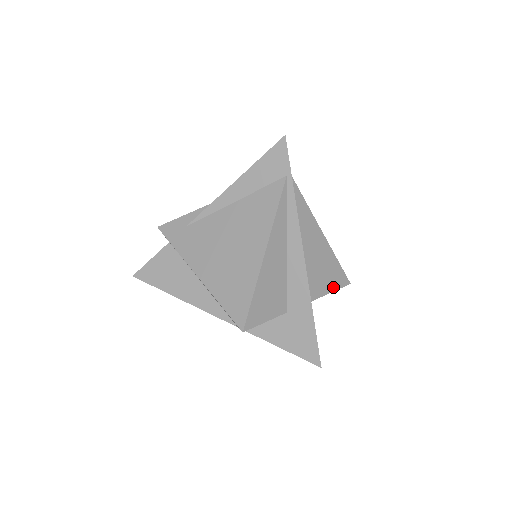
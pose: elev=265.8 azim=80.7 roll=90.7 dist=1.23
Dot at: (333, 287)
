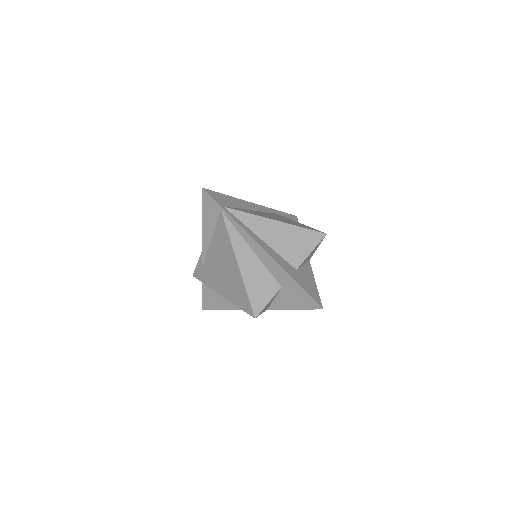
Dot at: (311, 247)
